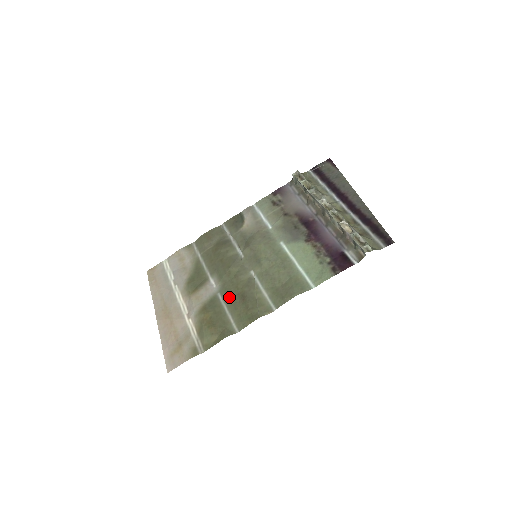
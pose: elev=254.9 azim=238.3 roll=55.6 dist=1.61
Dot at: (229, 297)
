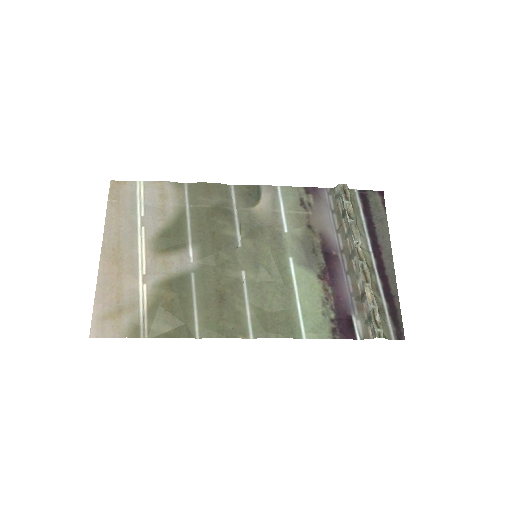
Dot at: (204, 287)
